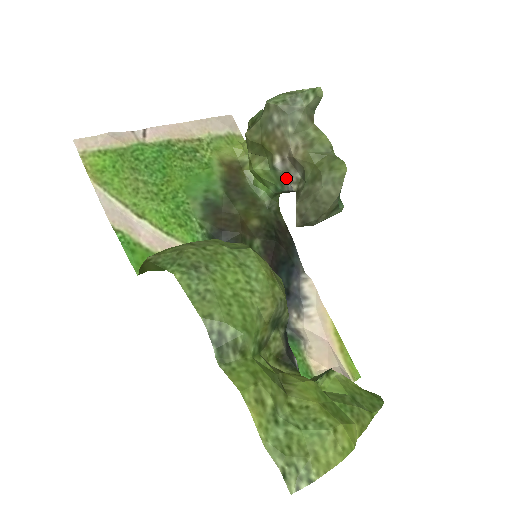
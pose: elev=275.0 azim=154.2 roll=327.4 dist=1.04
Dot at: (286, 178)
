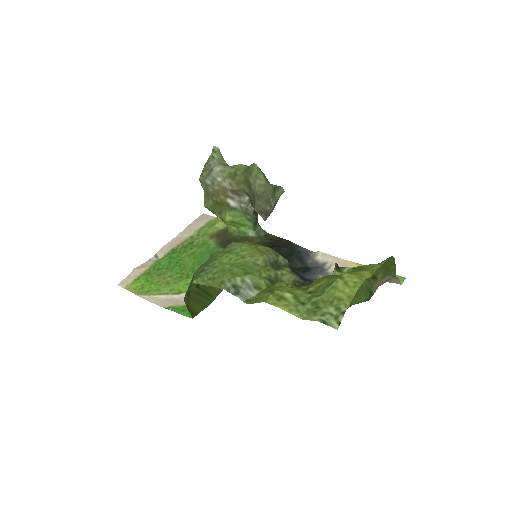
Dot at: (244, 207)
